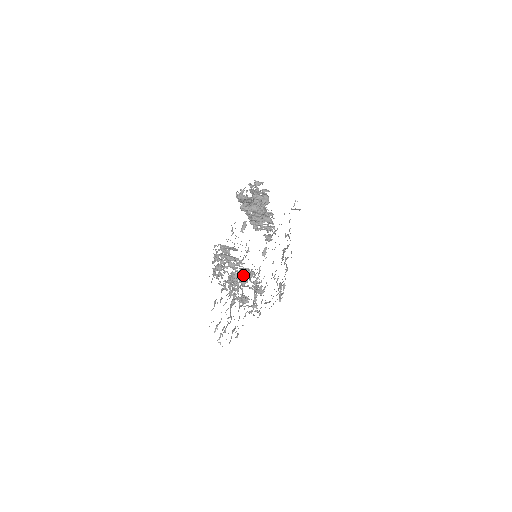
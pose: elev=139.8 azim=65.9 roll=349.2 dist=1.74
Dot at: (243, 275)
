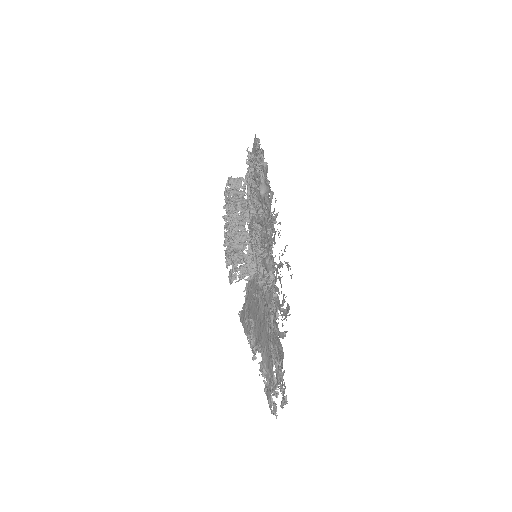
Dot at: occluded
